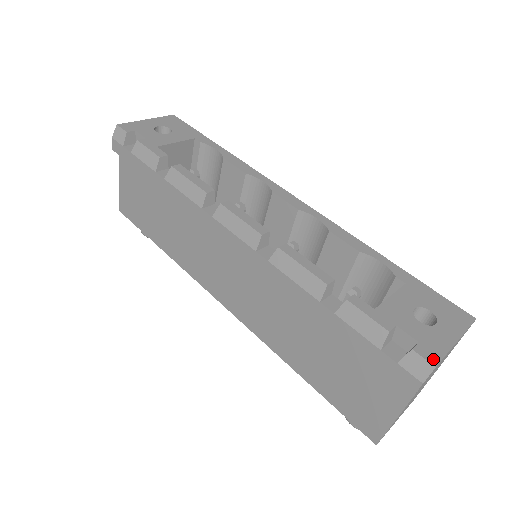
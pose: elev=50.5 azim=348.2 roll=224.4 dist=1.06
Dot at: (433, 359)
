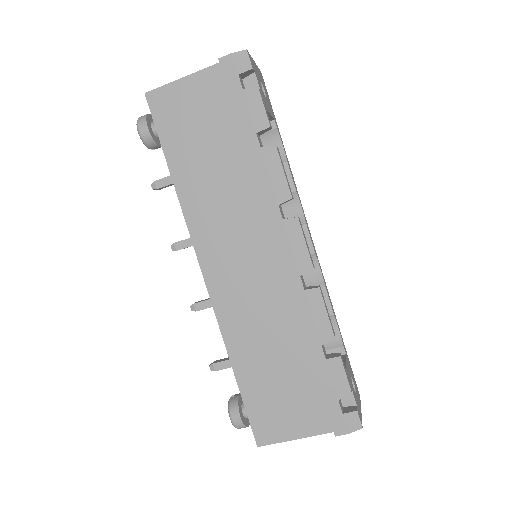
Dot at: (361, 422)
